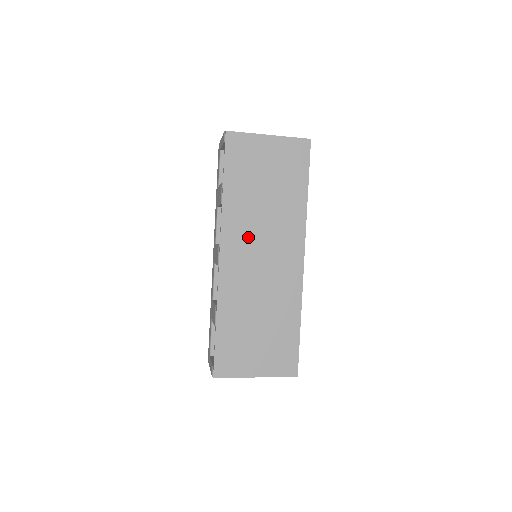
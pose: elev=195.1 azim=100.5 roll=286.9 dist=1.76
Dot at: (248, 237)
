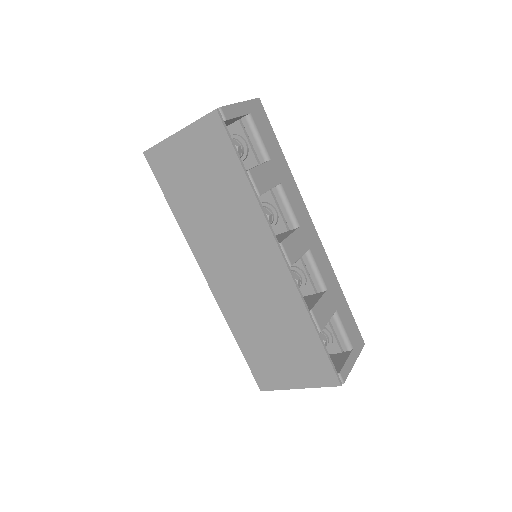
Dot at: (218, 253)
